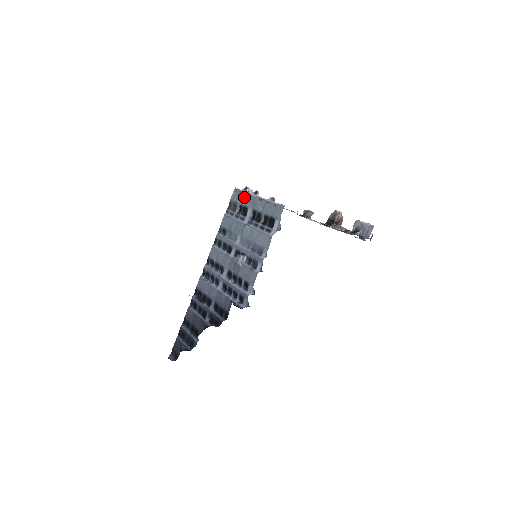
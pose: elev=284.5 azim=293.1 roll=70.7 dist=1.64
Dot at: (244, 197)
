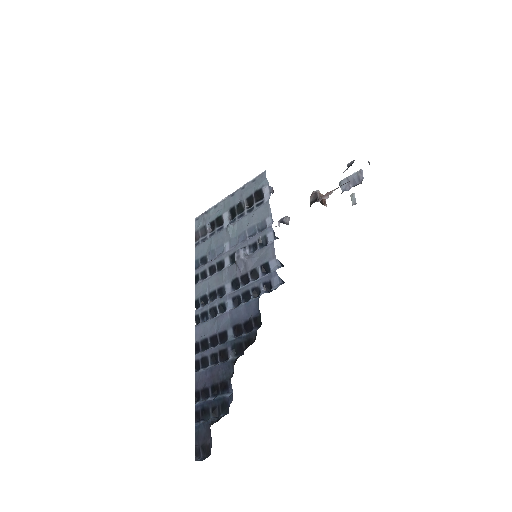
Dot at: (211, 212)
